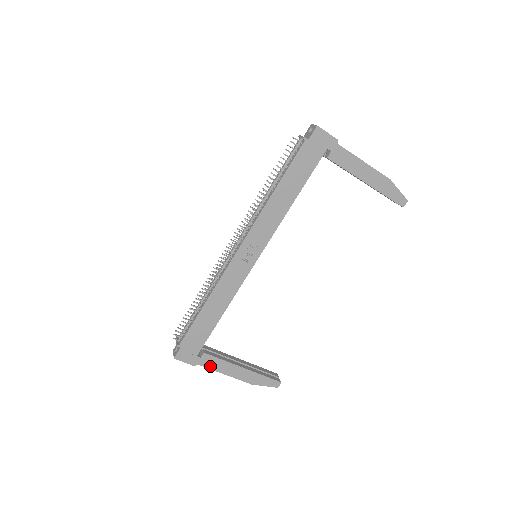
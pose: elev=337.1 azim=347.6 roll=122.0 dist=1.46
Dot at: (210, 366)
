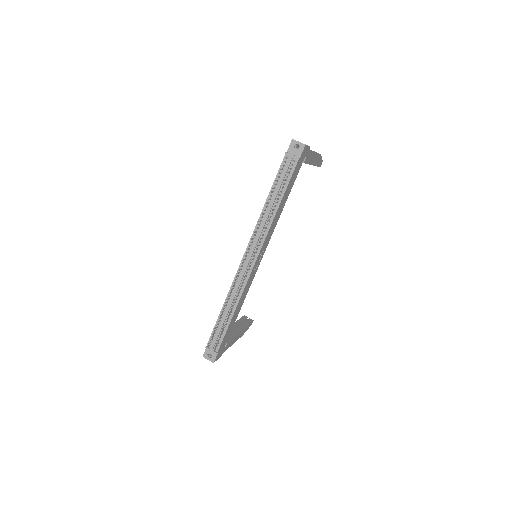
Dot at: (228, 347)
